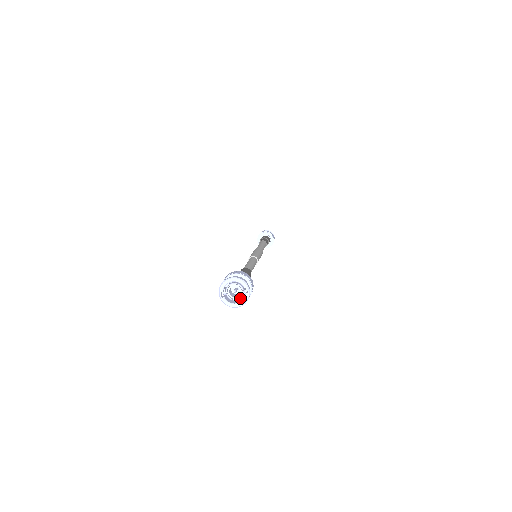
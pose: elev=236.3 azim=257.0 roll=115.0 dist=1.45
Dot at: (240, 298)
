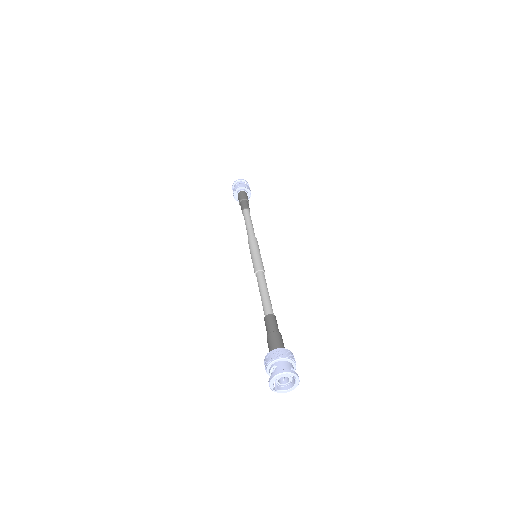
Dot at: (291, 381)
